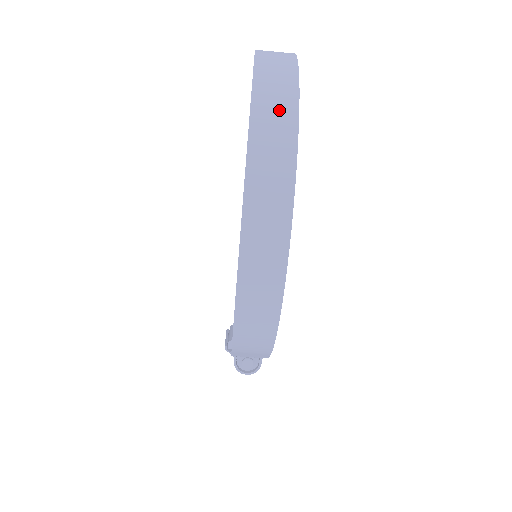
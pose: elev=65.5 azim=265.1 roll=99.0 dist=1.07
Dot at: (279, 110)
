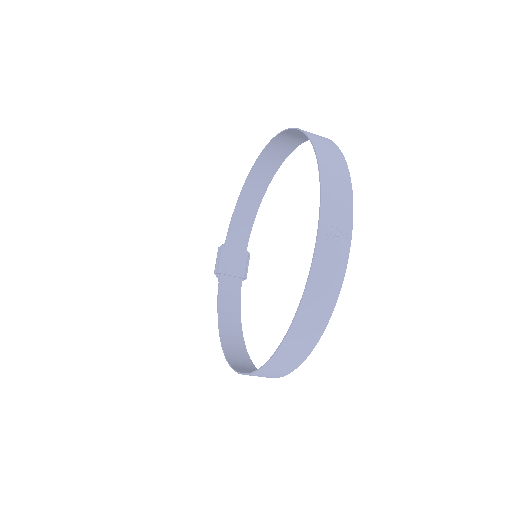
Dot at: (294, 356)
